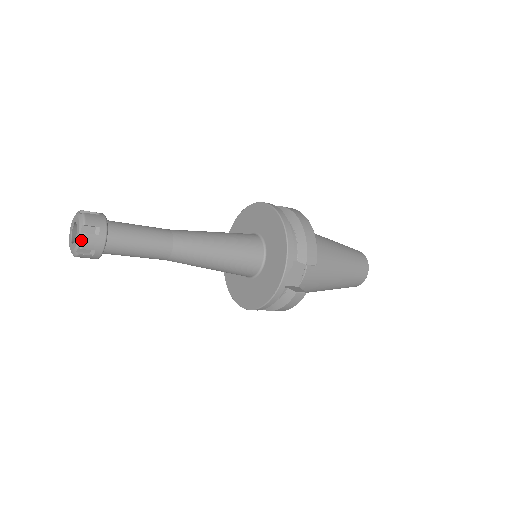
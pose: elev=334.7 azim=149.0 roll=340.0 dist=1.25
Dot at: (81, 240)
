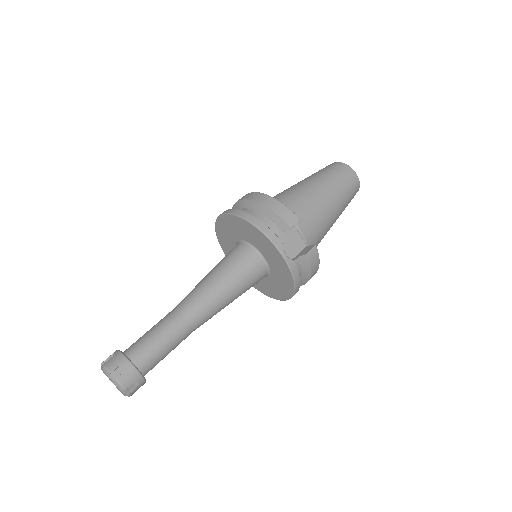
Dot at: (119, 385)
